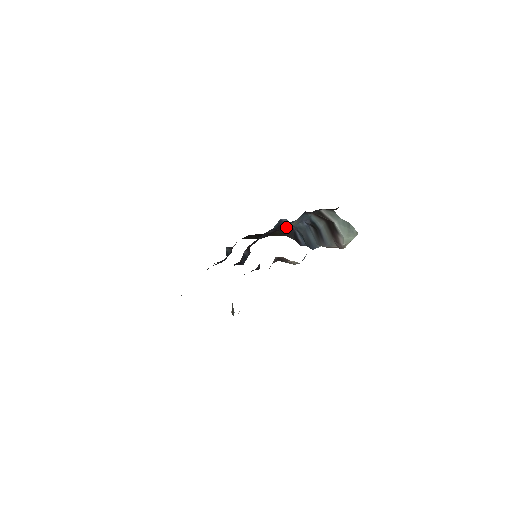
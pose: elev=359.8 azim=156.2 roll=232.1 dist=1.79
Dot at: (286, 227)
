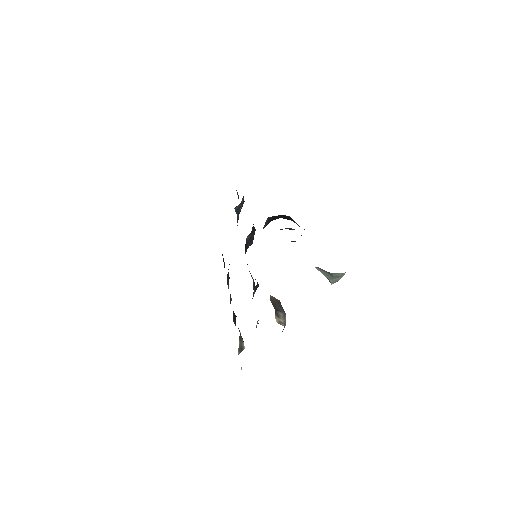
Dot at: occluded
